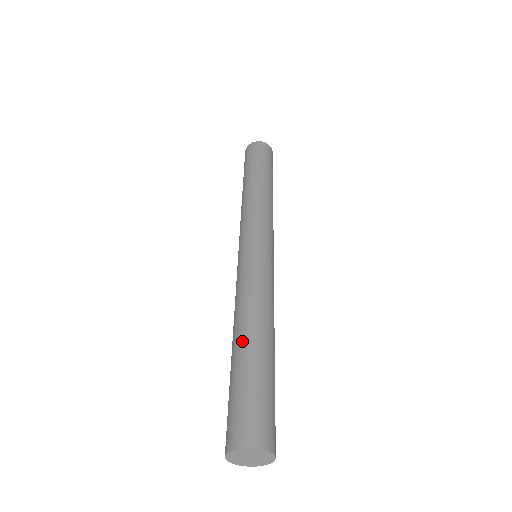
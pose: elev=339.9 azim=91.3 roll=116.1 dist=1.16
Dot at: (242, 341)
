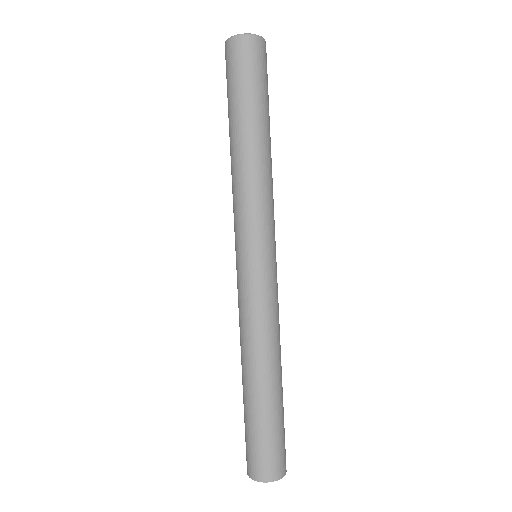
Dot at: (257, 386)
